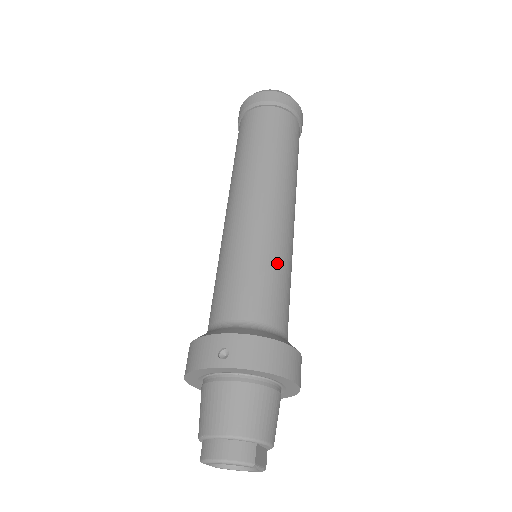
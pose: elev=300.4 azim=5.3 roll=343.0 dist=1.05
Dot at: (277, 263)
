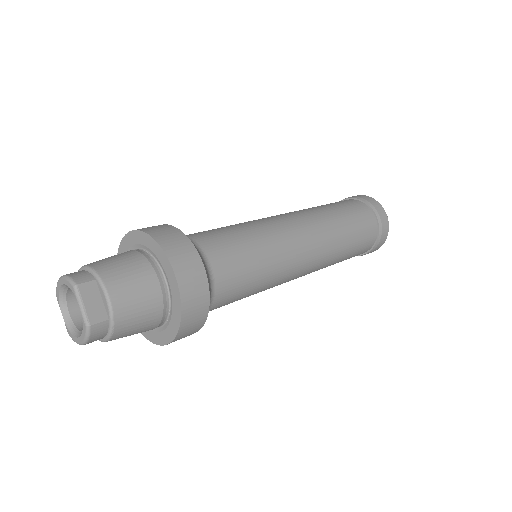
Dot at: (251, 232)
